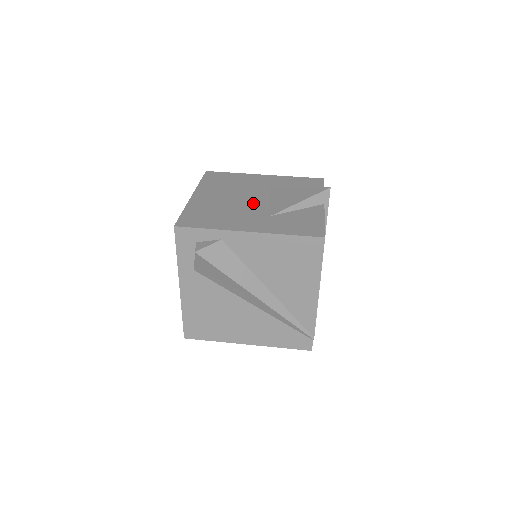
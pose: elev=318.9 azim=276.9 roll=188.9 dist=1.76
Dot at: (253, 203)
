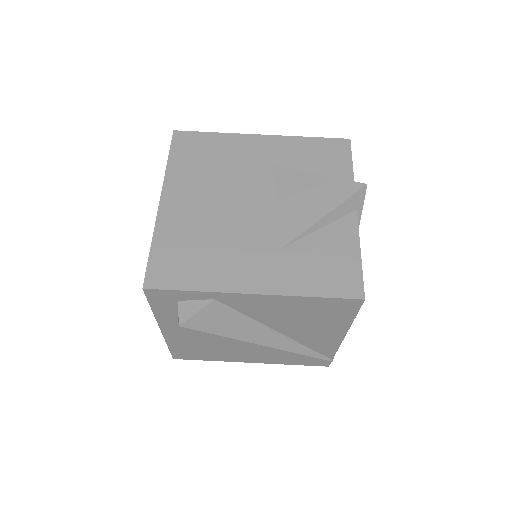
Dot at: (253, 216)
